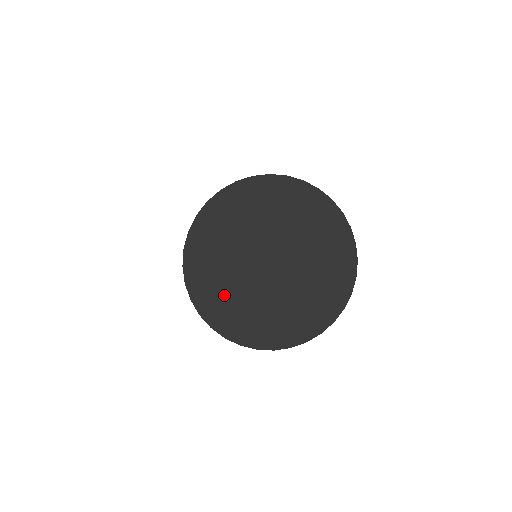
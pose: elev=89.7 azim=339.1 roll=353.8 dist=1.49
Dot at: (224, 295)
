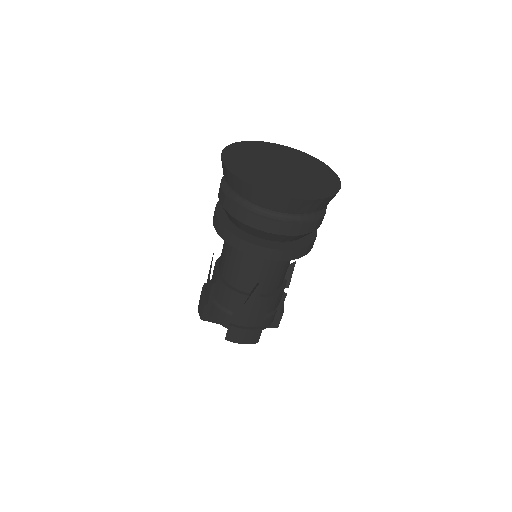
Dot at: (262, 178)
